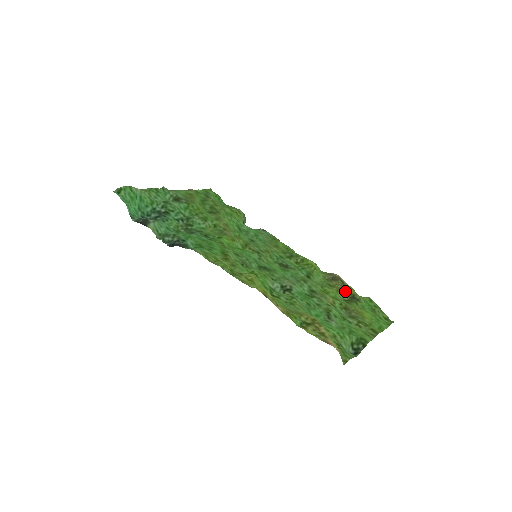
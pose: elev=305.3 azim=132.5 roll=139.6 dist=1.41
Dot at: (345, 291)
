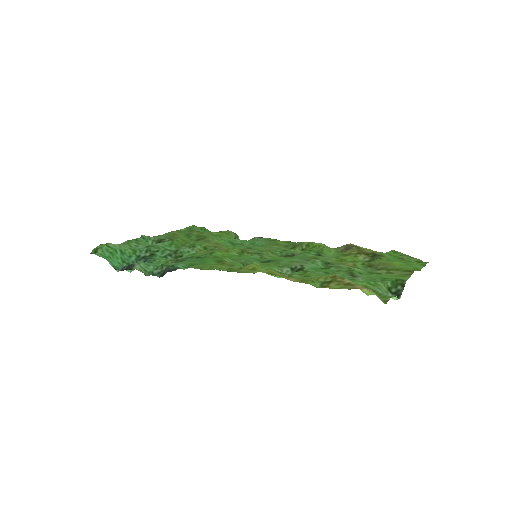
Dot at: (363, 253)
